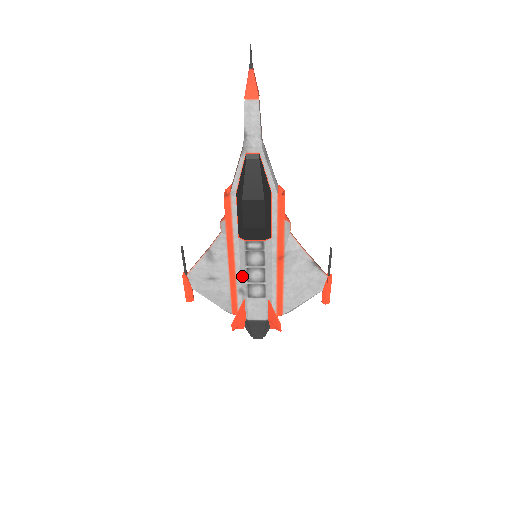
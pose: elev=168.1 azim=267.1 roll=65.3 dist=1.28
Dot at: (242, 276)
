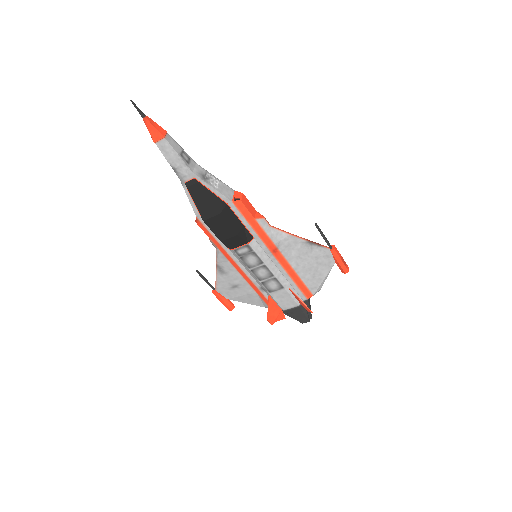
Dot at: (253, 277)
